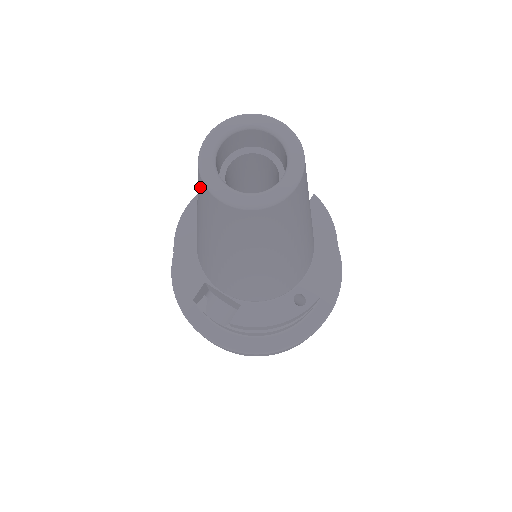
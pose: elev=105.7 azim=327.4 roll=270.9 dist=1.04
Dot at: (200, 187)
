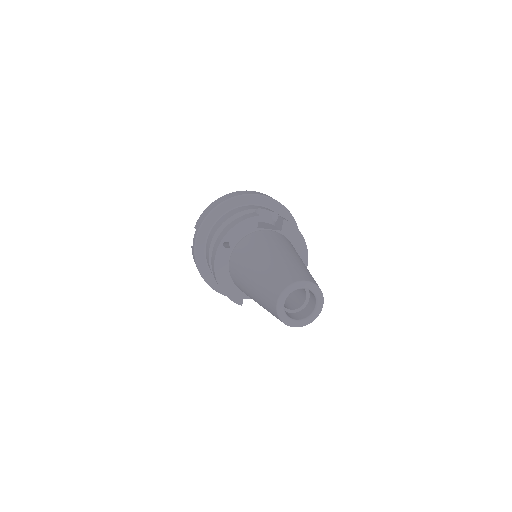
Dot at: (277, 318)
